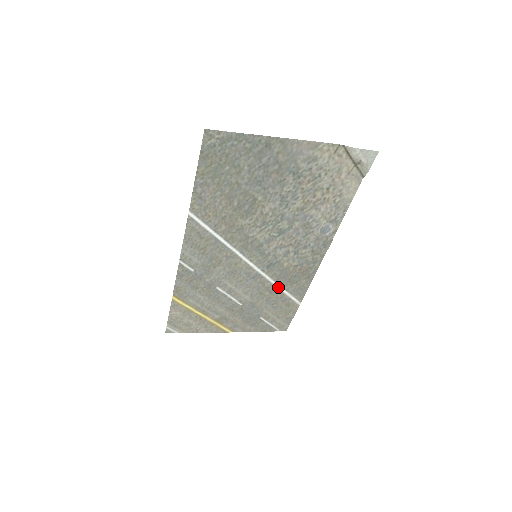
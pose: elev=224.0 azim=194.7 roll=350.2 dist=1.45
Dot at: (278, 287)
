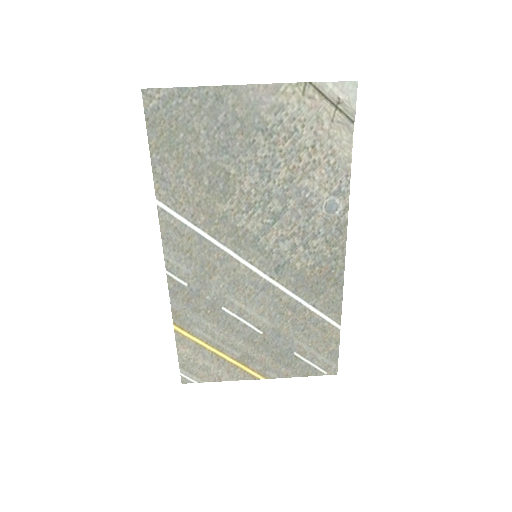
Dot at: (301, 302)
